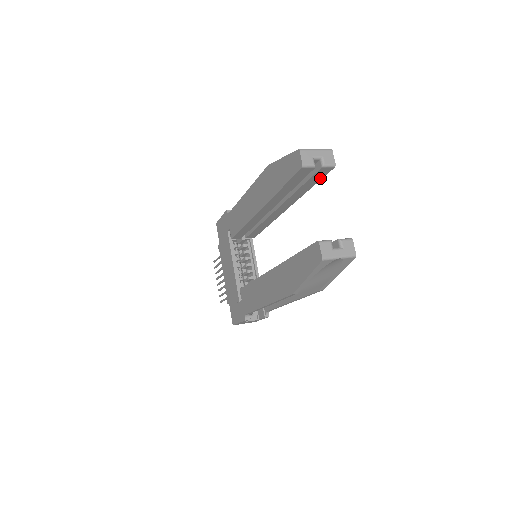
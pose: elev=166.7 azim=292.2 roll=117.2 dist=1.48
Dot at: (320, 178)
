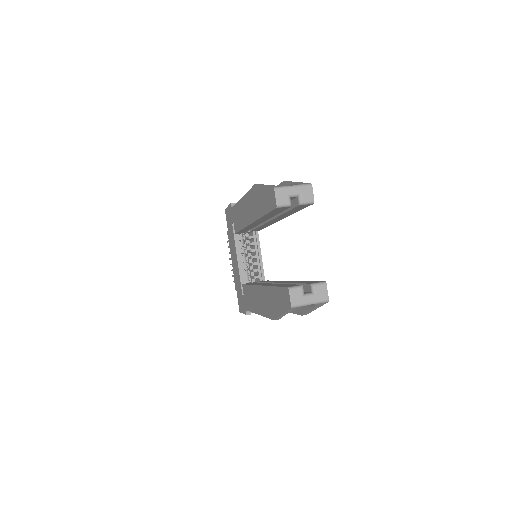
Dot at: (302, 208)
